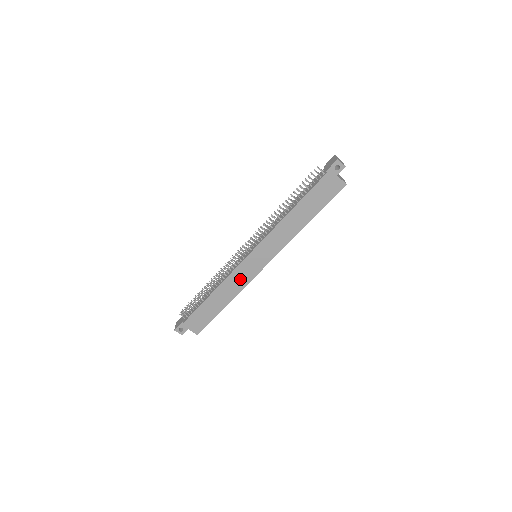
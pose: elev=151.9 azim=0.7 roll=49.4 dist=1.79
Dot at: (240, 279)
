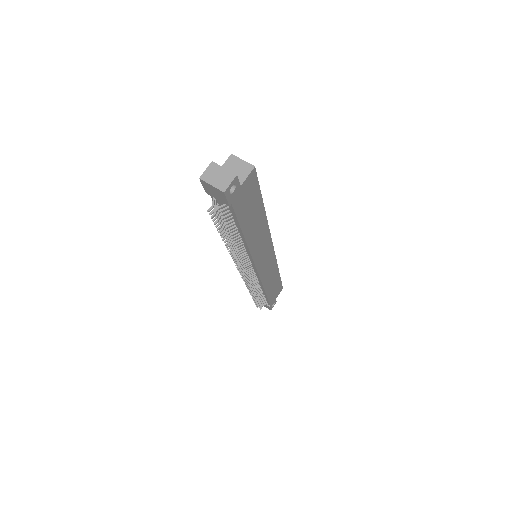
Dot at: (269, 270)
